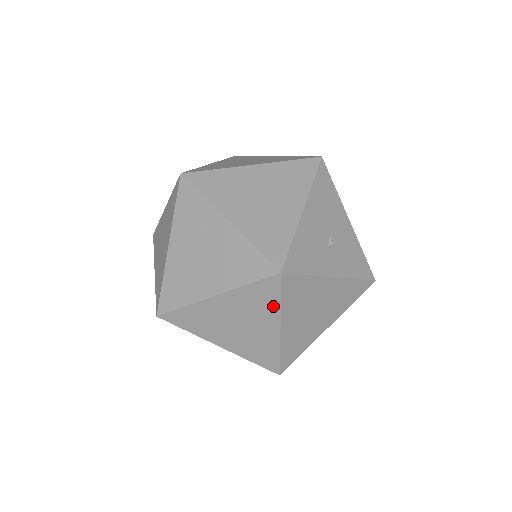
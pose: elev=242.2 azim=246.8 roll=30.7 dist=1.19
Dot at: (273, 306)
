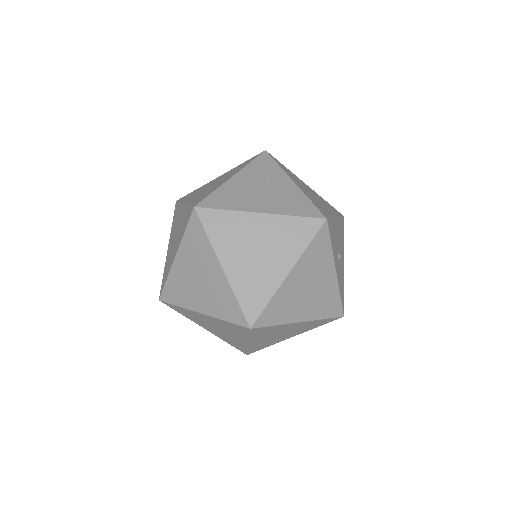
Dot at: (300, 246)
